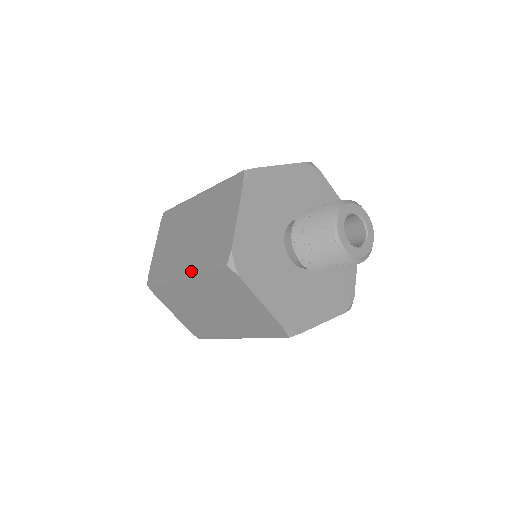
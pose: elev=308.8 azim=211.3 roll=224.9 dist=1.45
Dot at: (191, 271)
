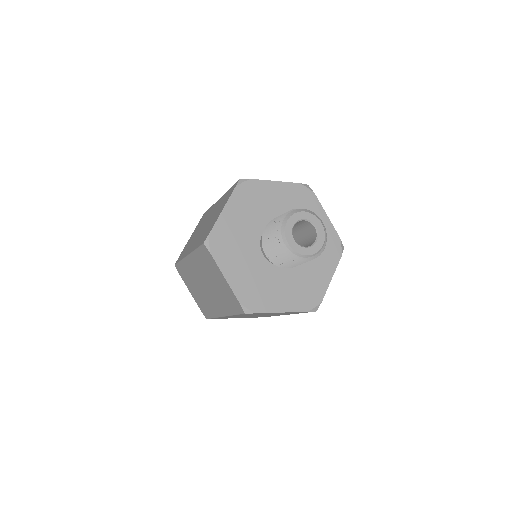
Dot at: (191, 251)
